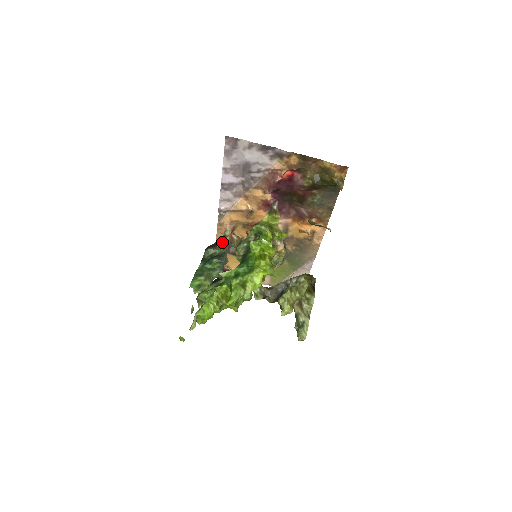
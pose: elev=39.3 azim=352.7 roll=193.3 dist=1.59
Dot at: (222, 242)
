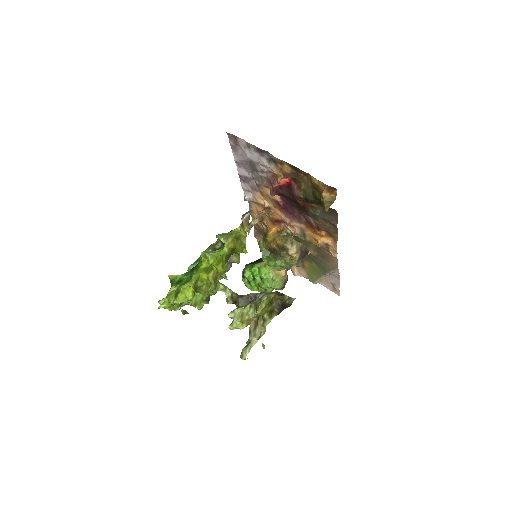
Dot at: occluded
